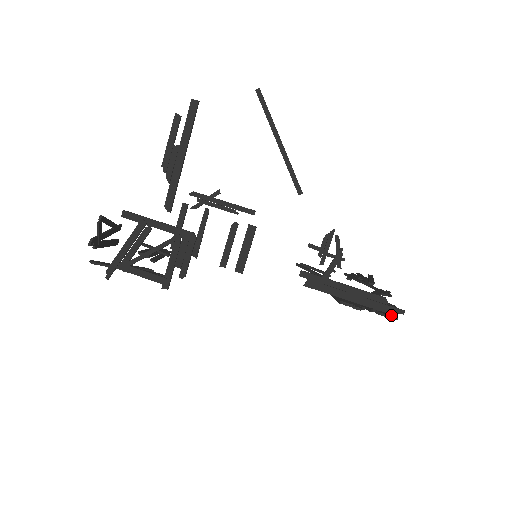
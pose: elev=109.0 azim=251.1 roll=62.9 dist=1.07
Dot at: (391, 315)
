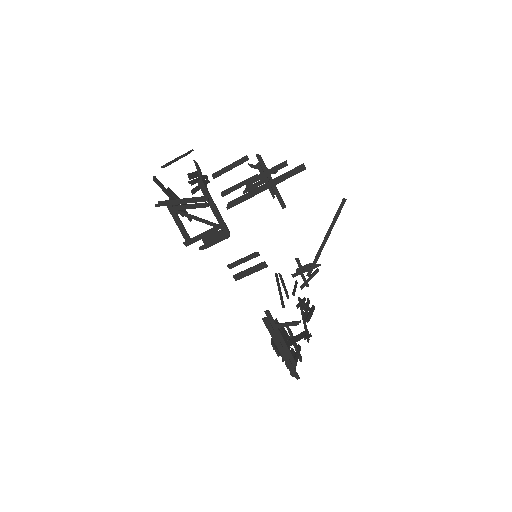
Dot at: occluded
